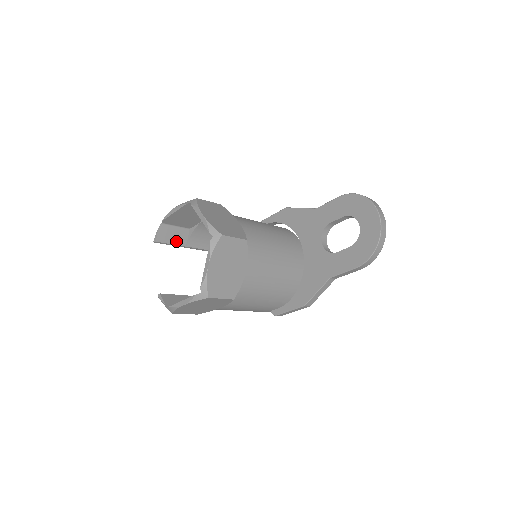
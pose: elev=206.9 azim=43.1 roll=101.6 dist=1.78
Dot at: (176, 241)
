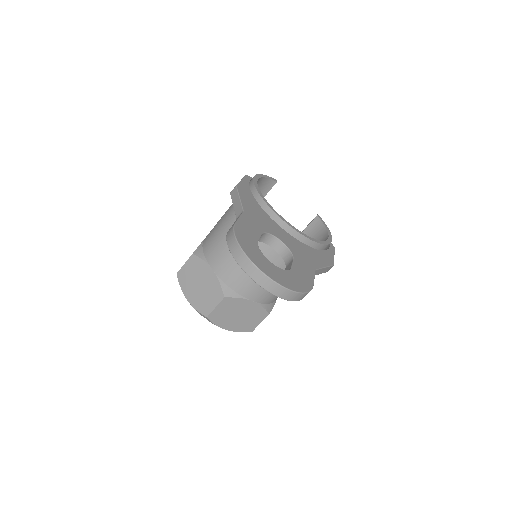
Dot at: occluded
